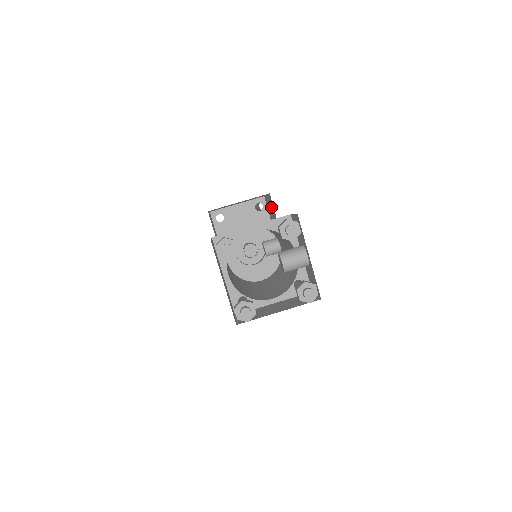
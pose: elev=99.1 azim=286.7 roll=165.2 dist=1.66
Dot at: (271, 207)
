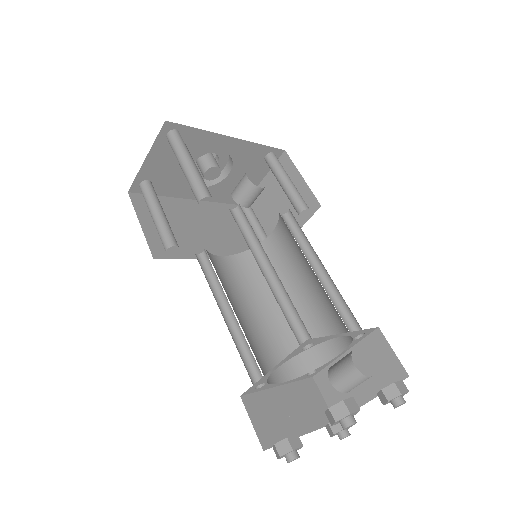
Dot at: occluded
